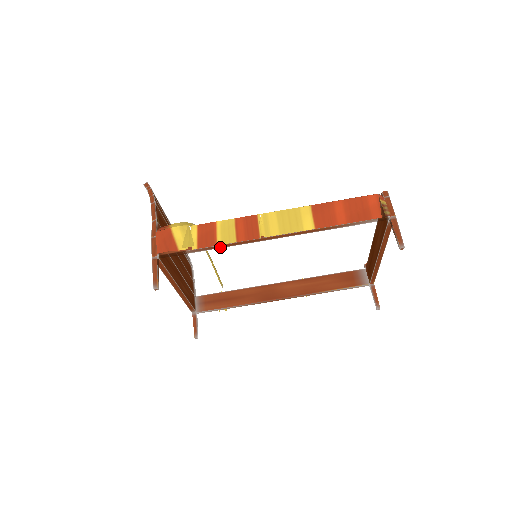
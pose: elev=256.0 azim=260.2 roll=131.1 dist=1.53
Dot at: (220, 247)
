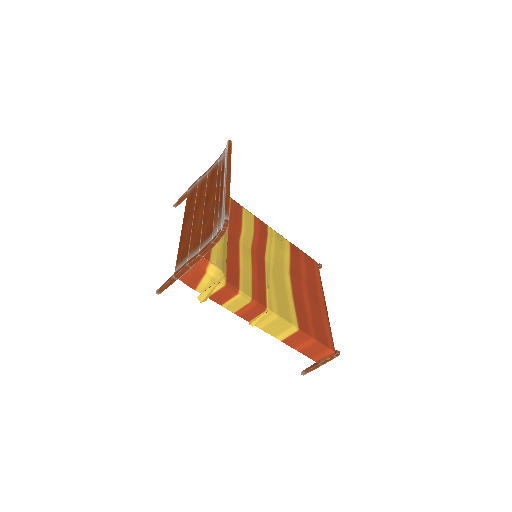
Dot at: occluded
